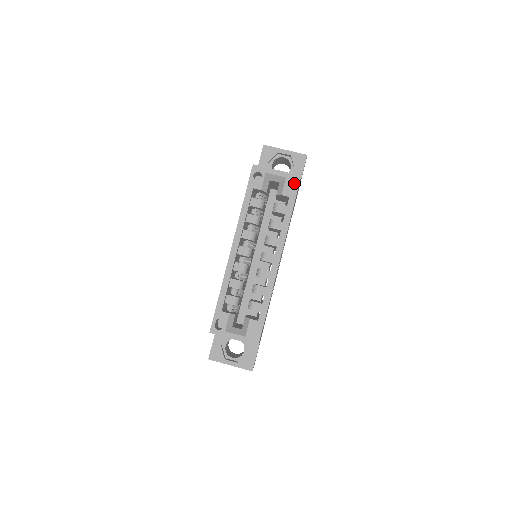
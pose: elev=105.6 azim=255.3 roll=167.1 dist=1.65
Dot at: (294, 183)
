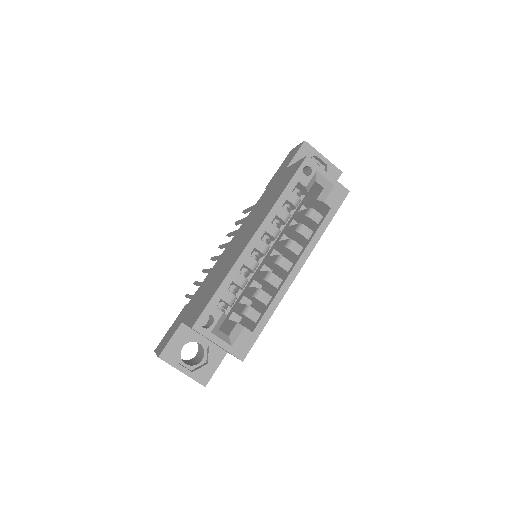
Dot at: (340, 195)
